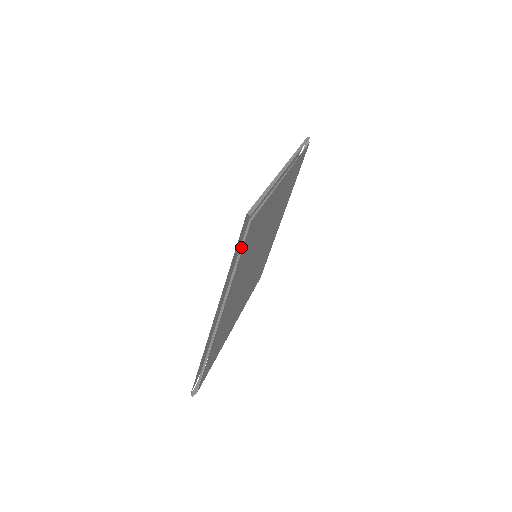
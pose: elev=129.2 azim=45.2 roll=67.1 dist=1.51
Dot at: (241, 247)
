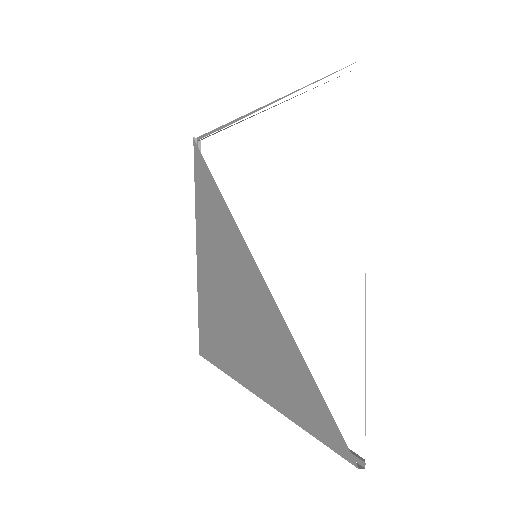
Dot at: occluded
